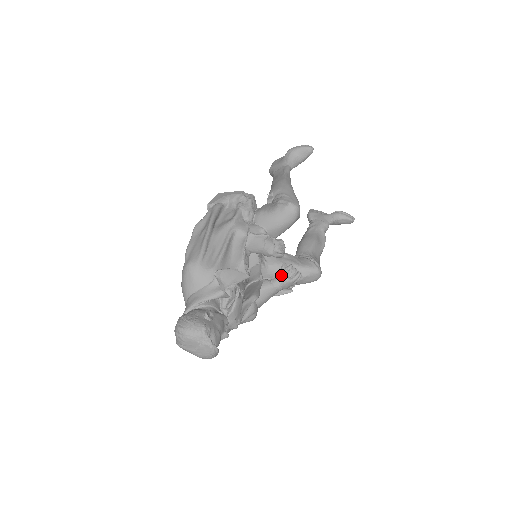
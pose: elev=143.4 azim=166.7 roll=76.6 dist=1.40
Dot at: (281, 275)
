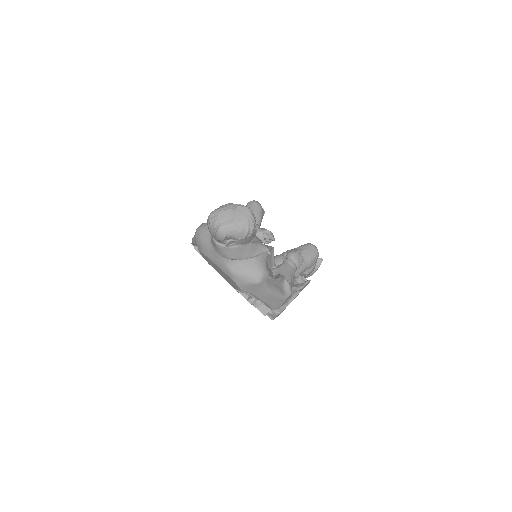
Dot at: (285, 256)
